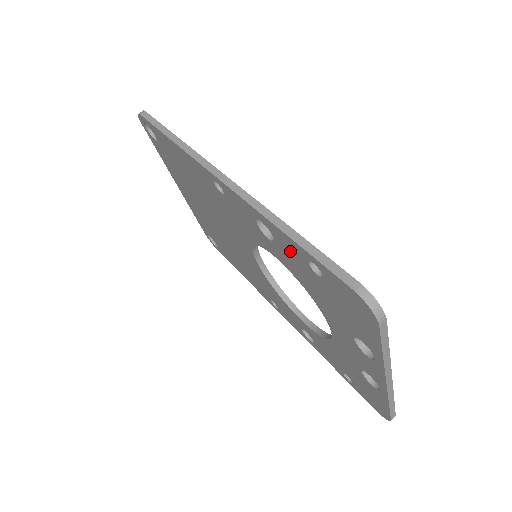
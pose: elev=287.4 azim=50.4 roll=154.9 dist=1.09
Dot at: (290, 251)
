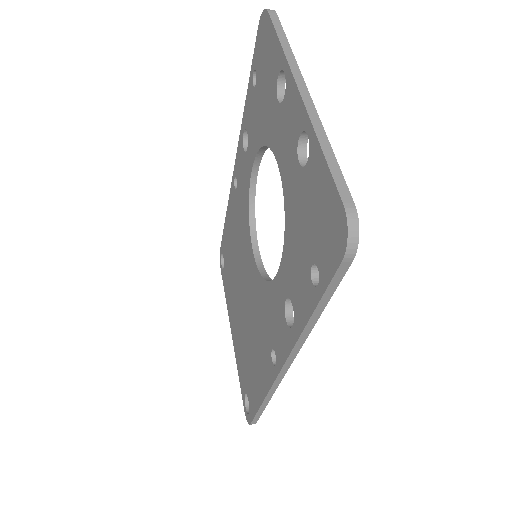
Dot at: (250, 112)
